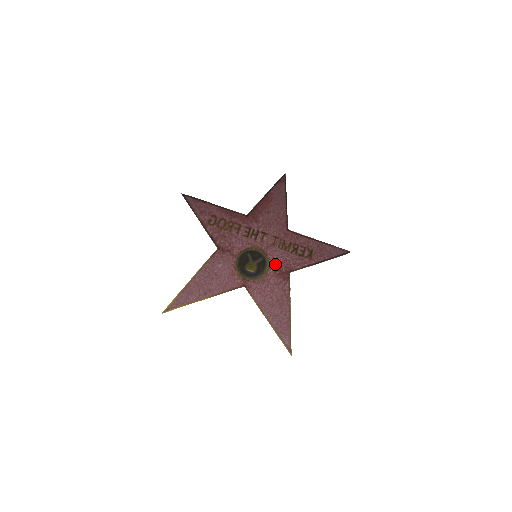
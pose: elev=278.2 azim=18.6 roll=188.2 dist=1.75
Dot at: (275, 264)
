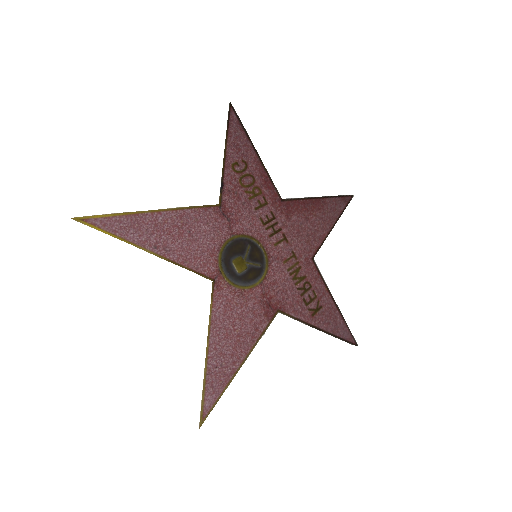
Dot at: (270, 286)
